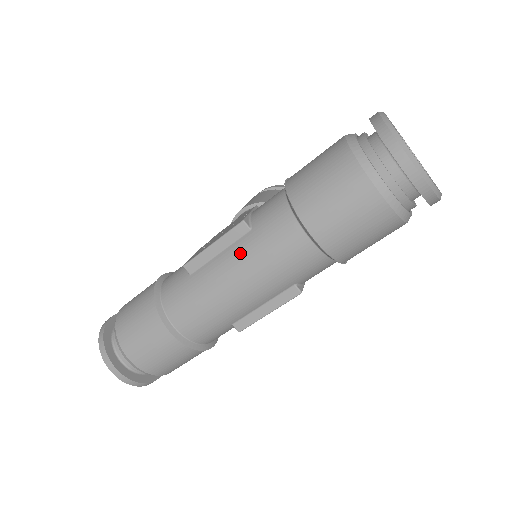
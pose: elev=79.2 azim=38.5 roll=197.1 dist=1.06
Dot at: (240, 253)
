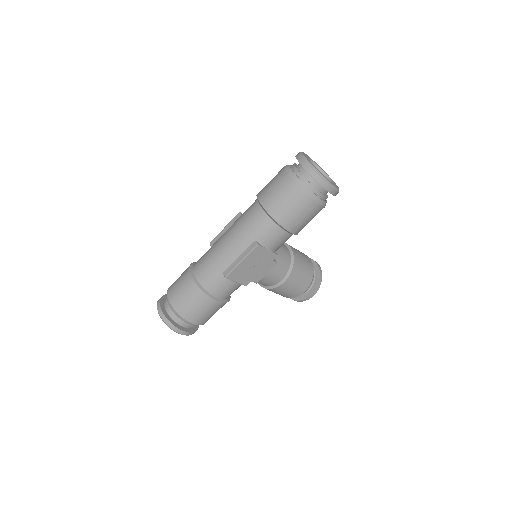
Dot at: (232, 225)
